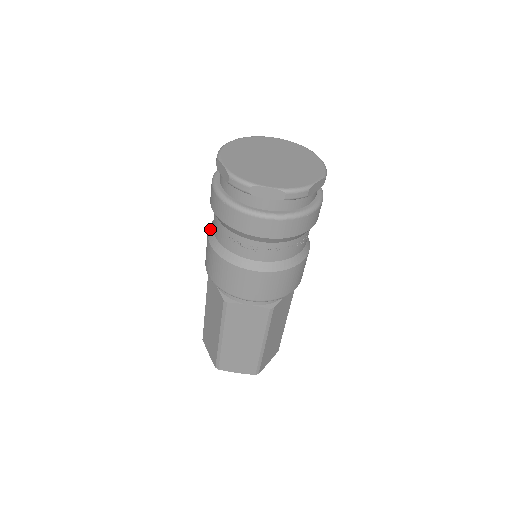
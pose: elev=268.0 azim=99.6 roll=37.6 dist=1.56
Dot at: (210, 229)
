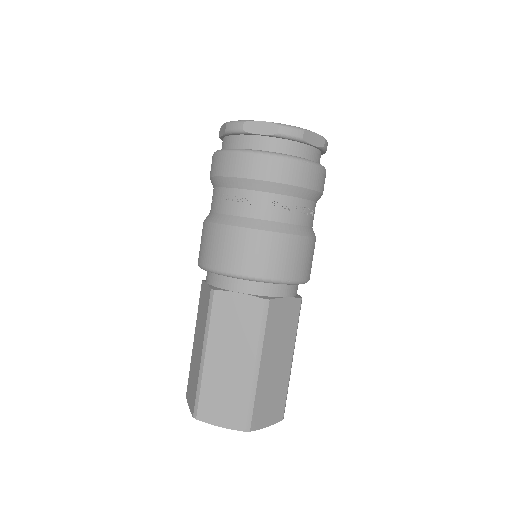
Dot at: occluded
